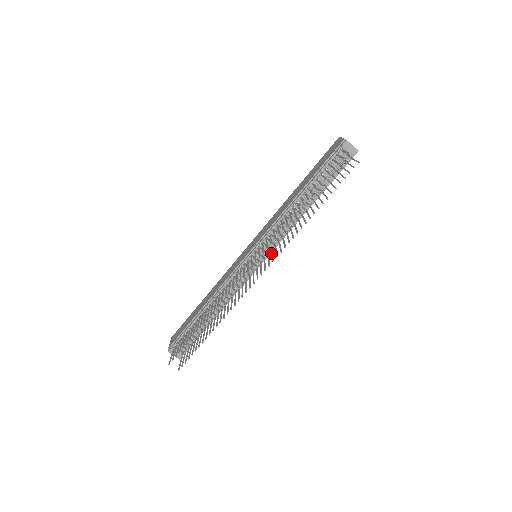
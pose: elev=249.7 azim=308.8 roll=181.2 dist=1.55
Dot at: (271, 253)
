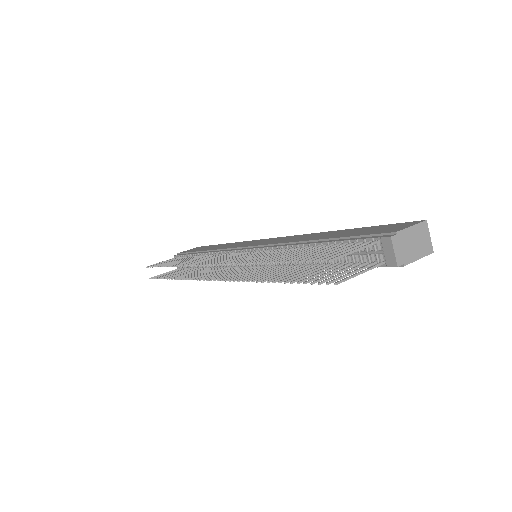
Dot at: (246, 270)
